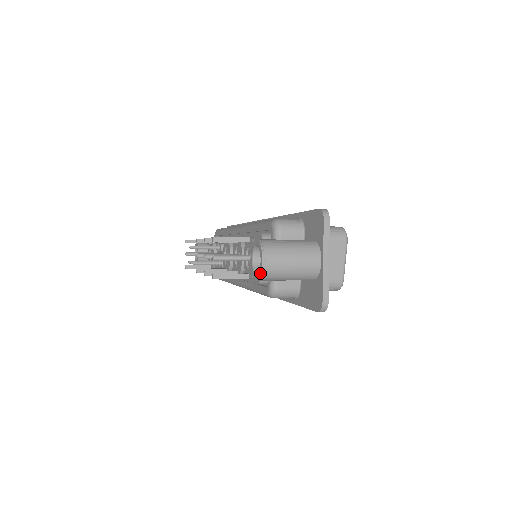
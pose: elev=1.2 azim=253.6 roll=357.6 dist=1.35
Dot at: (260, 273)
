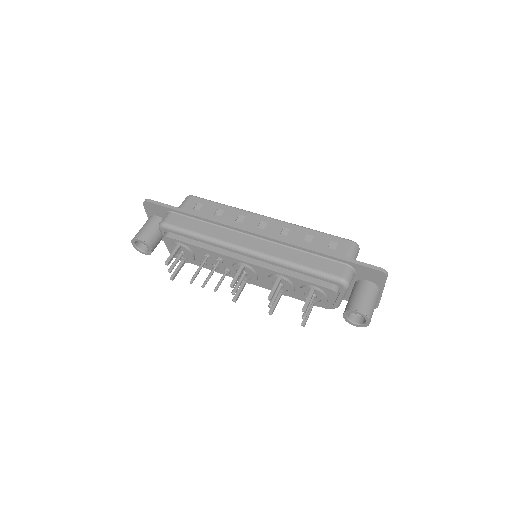
Dot at: occluded
